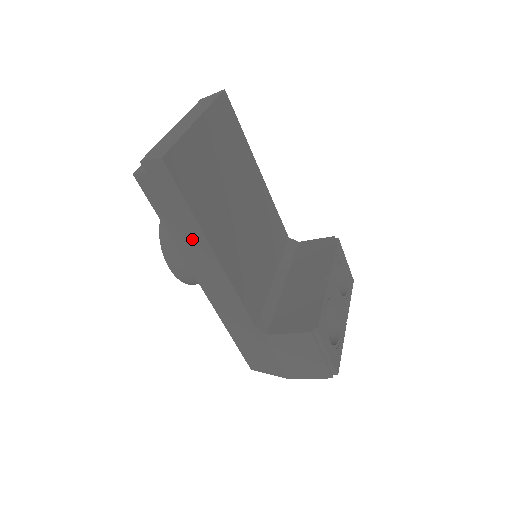
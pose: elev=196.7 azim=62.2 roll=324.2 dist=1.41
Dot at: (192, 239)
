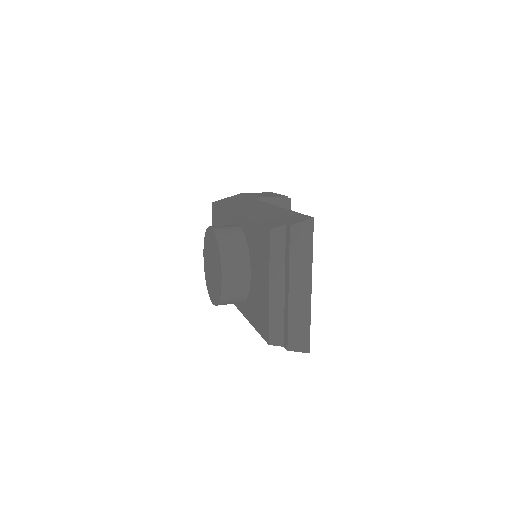
Dot at: occluded
